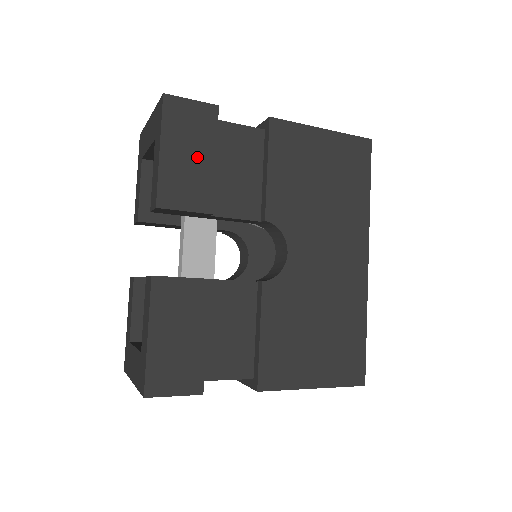
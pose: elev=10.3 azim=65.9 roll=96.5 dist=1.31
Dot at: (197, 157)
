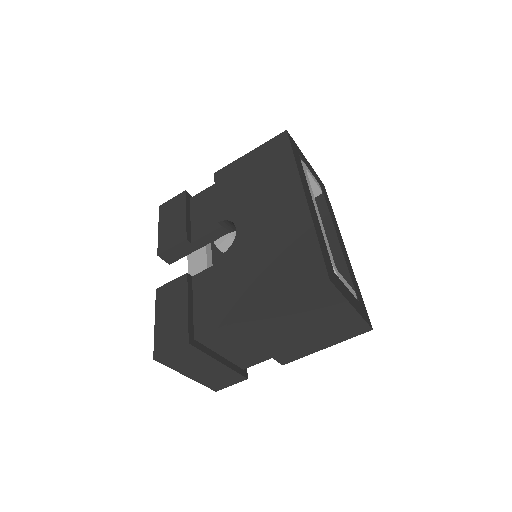
Dot at: (176, 219)
